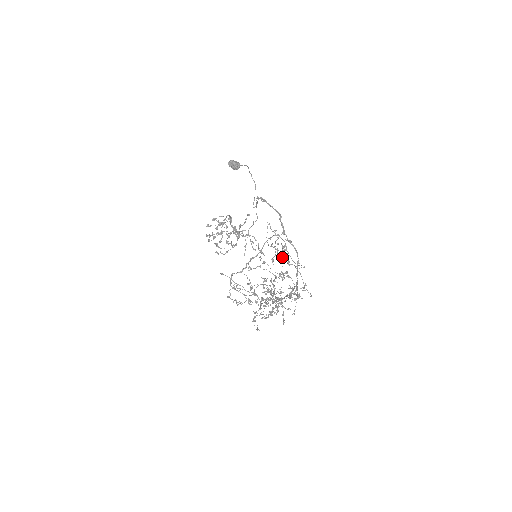
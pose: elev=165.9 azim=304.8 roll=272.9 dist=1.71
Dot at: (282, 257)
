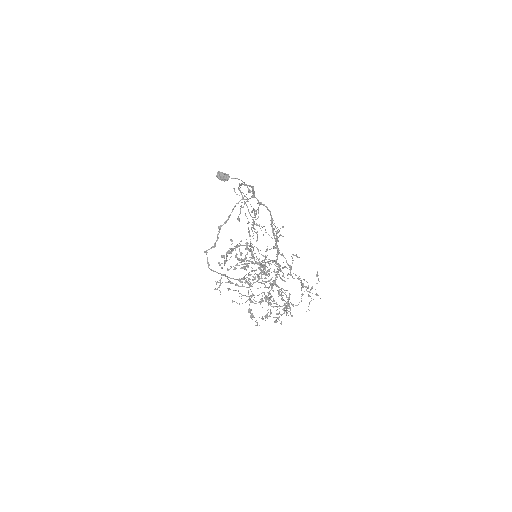
Dot at: occluded
